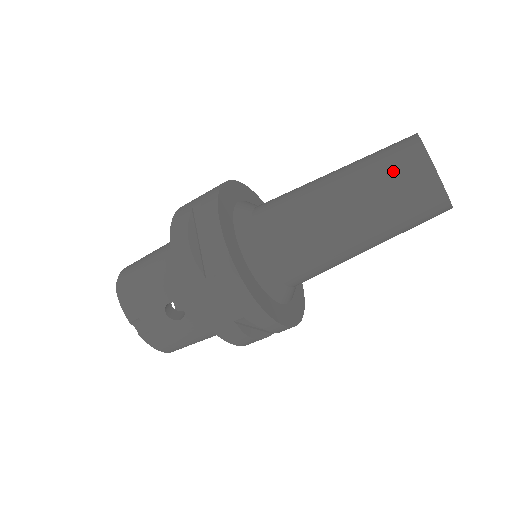
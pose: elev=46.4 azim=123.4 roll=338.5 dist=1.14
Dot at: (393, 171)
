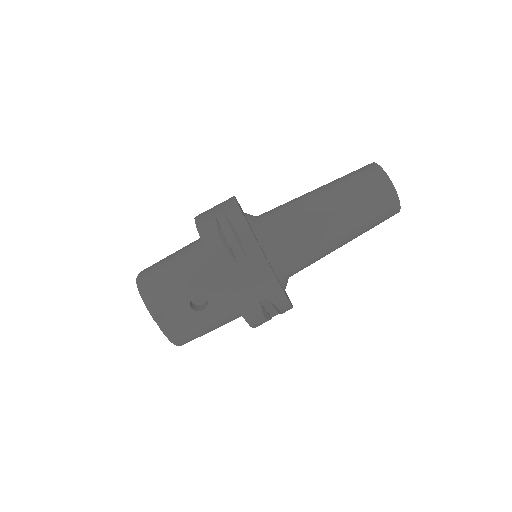
Dot at: (366, 186)
